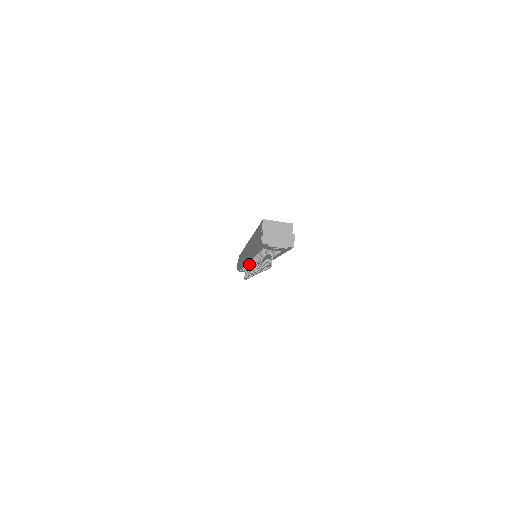
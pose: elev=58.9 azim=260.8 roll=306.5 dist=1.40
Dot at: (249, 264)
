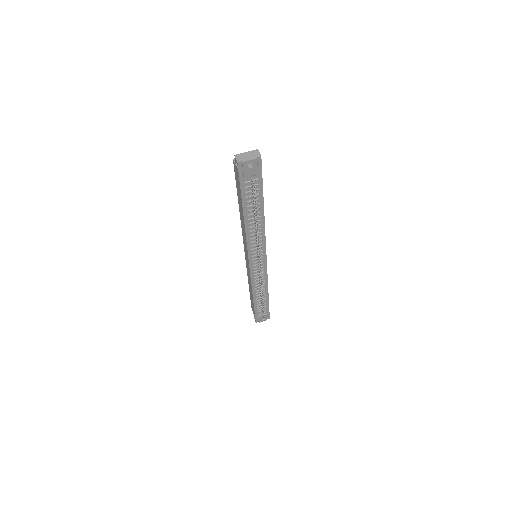
Dot at: (254, 269)
